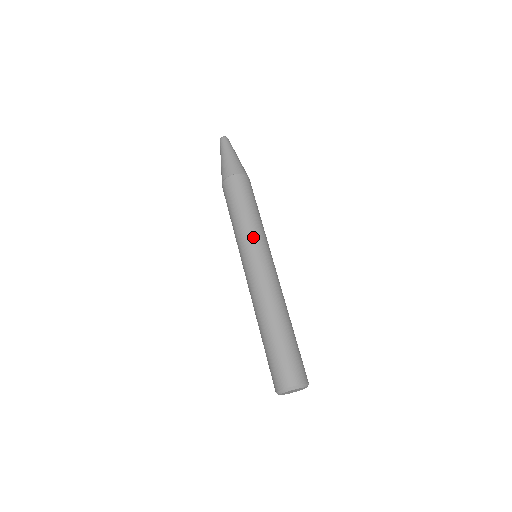
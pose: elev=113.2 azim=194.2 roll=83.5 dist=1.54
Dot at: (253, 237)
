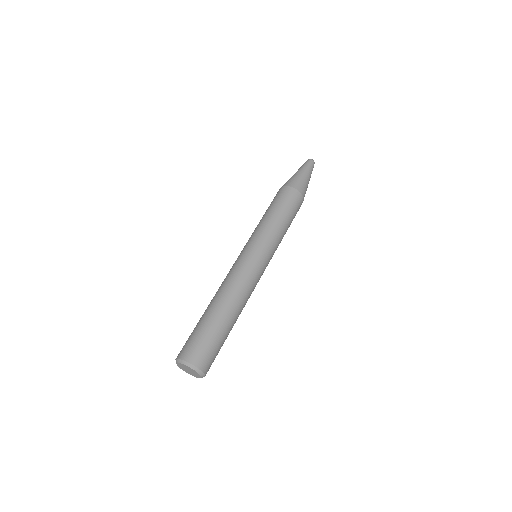
Dot at: (258, 236)
